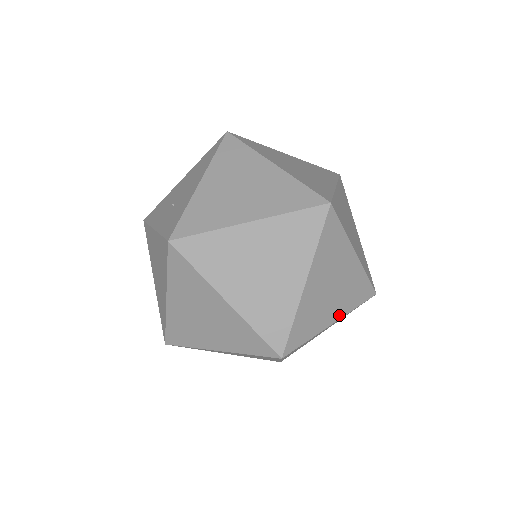
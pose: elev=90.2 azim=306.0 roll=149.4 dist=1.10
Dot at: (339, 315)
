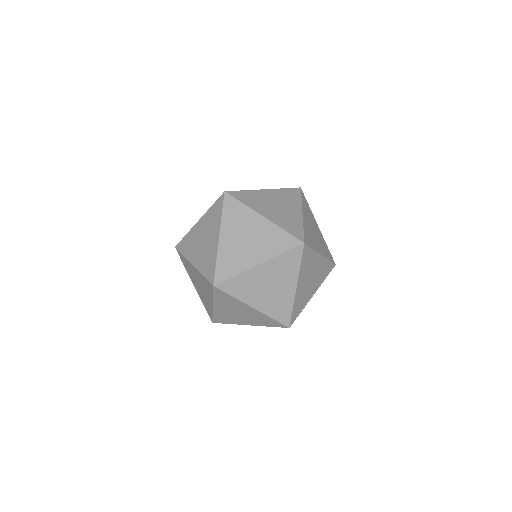
Dot at: (260, 308)
